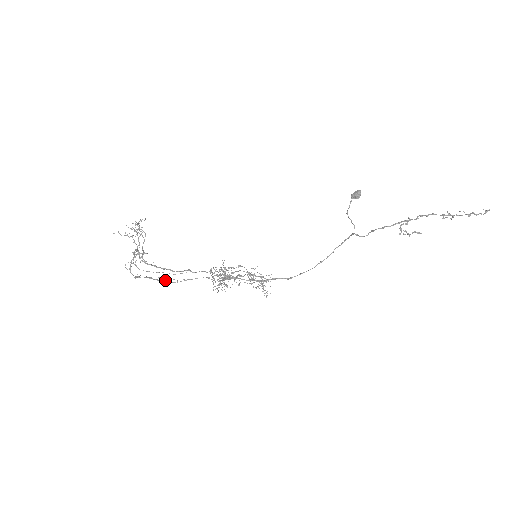
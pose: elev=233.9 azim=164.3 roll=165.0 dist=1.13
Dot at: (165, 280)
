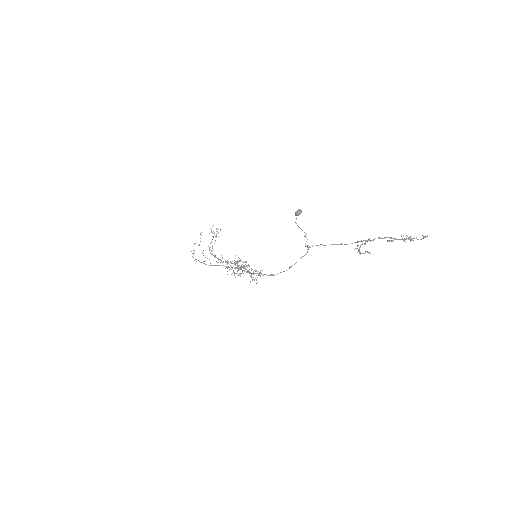
Dot at: (203, 263)
